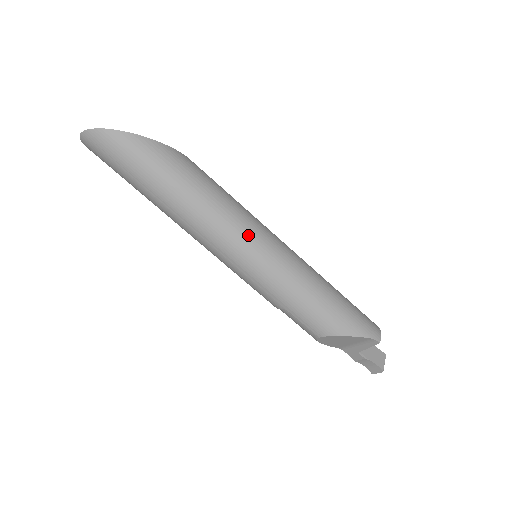
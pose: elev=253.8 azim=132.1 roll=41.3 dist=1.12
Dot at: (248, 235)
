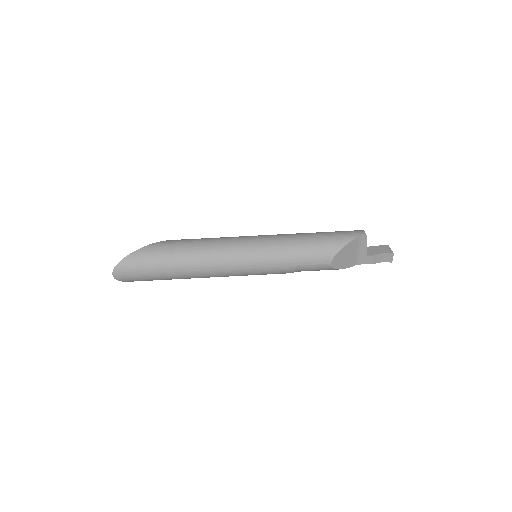
Dot at: (238, 245)
